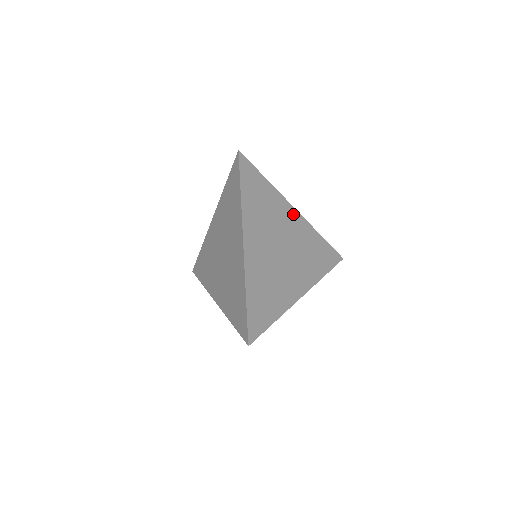
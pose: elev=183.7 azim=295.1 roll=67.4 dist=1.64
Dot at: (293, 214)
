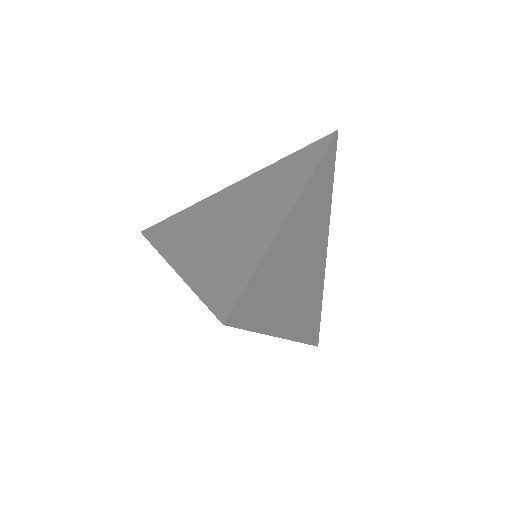
Dot at: (324, 247)
